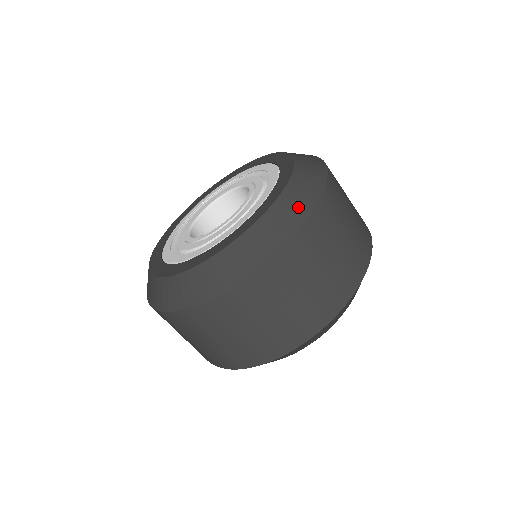
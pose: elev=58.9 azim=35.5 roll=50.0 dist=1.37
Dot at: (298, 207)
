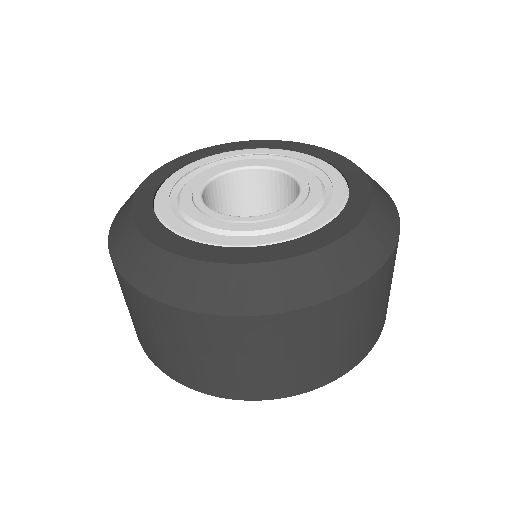
Dot at: (378, 245)
